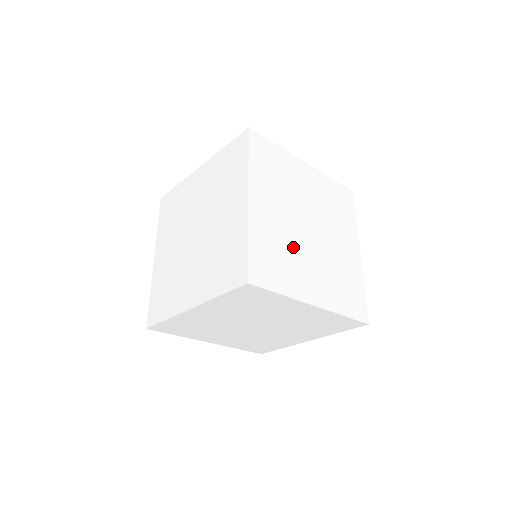
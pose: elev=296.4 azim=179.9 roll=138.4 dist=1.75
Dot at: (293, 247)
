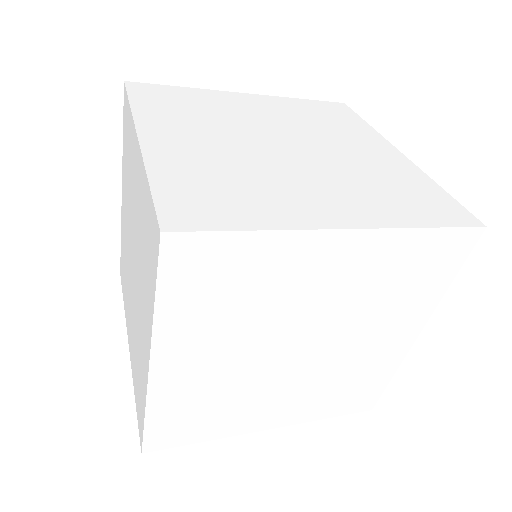
Dot at: (257, 169)
